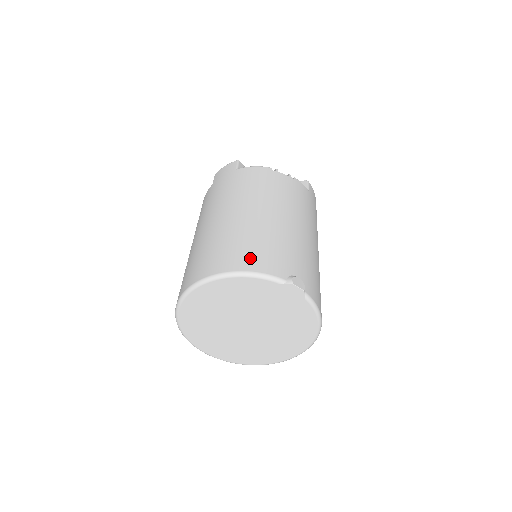
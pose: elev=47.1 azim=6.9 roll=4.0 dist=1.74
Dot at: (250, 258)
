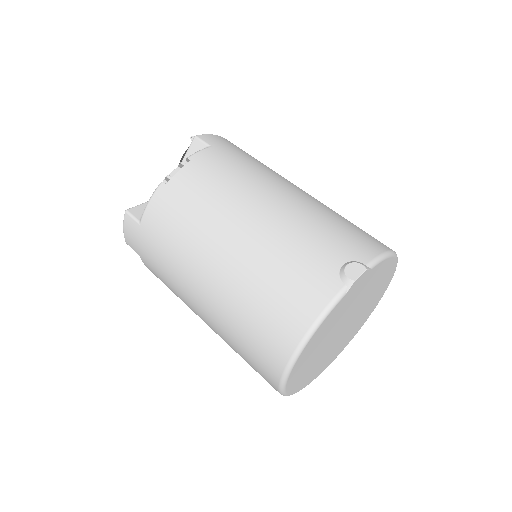
Dot at: (293, 310)
